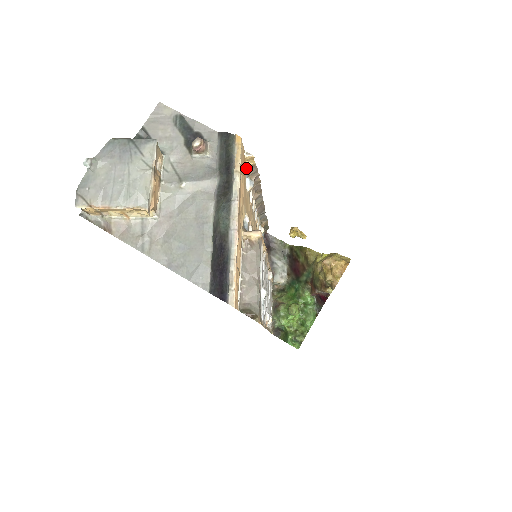
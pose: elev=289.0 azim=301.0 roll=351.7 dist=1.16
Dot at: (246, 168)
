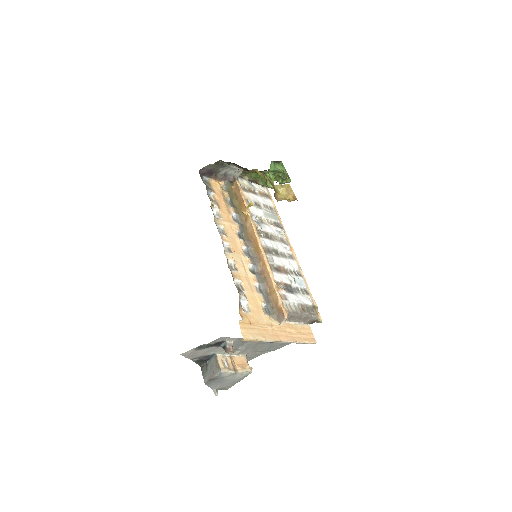
Dot at: (241, 311)
